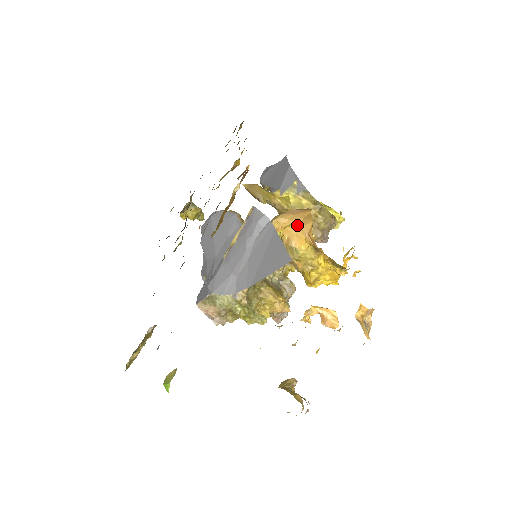
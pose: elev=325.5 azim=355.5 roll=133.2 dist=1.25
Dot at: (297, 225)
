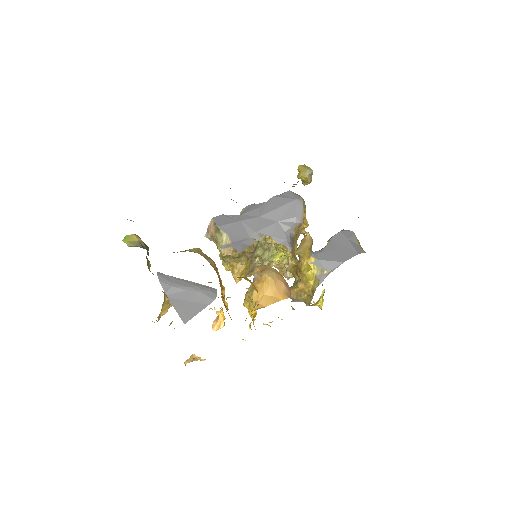
Dot at: (267, 293)
